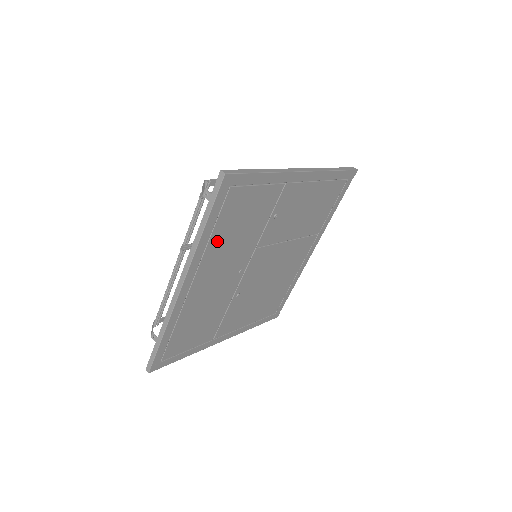
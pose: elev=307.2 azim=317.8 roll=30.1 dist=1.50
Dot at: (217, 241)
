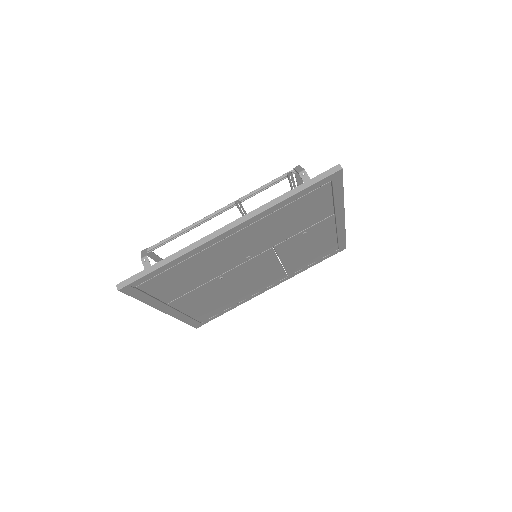
Dot at: (279, 215)
